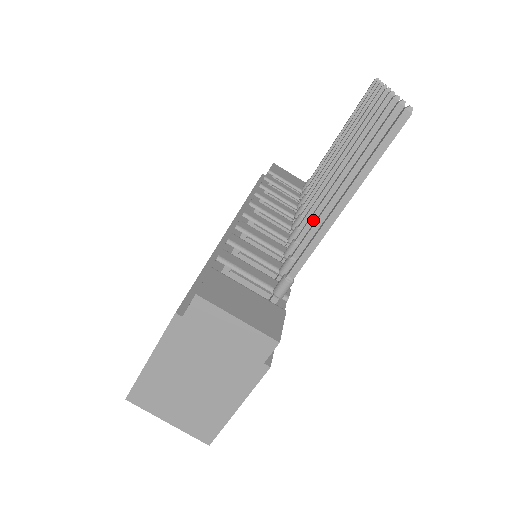
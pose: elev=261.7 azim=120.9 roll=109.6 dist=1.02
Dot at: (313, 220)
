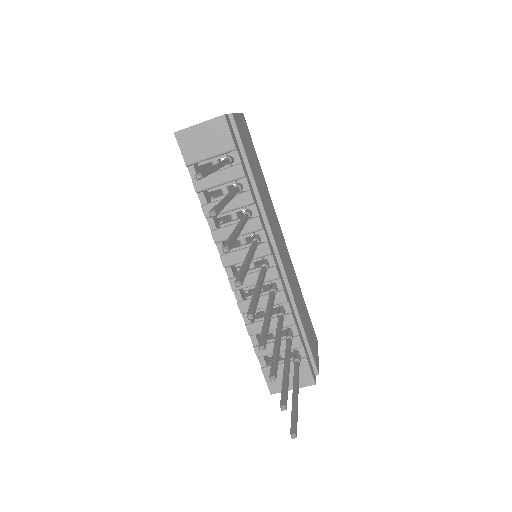
Dot at: occluded
